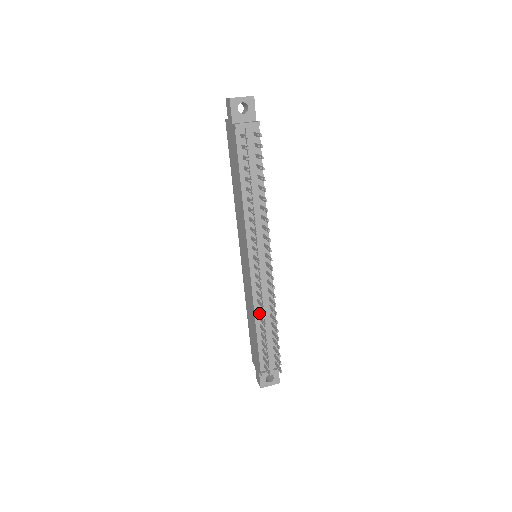
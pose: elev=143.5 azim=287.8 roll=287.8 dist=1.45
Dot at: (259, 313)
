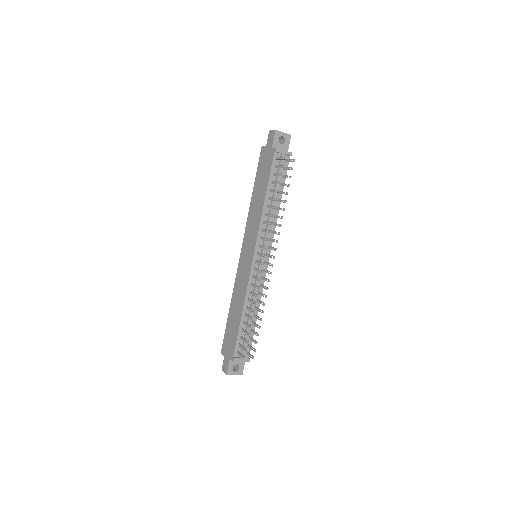
Dot at: (248, 303)
